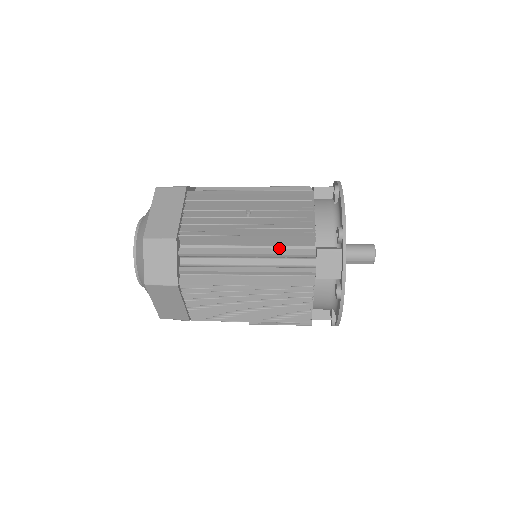
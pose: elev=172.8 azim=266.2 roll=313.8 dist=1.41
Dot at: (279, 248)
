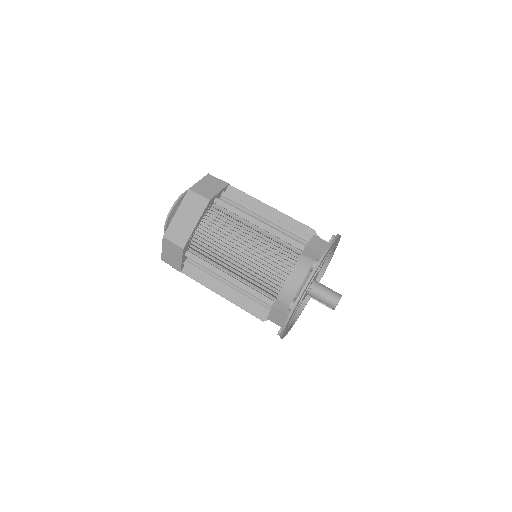
Dot at: (252, 285)
